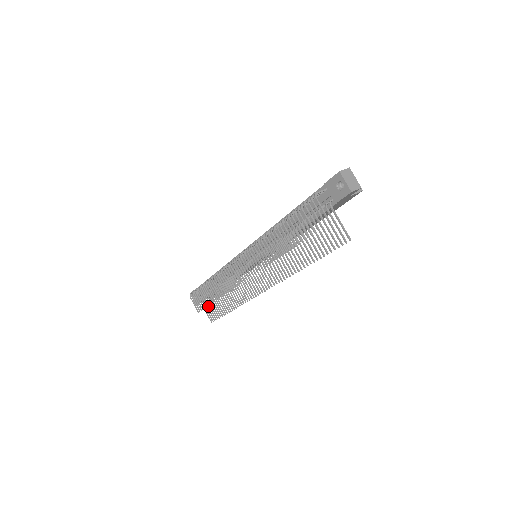
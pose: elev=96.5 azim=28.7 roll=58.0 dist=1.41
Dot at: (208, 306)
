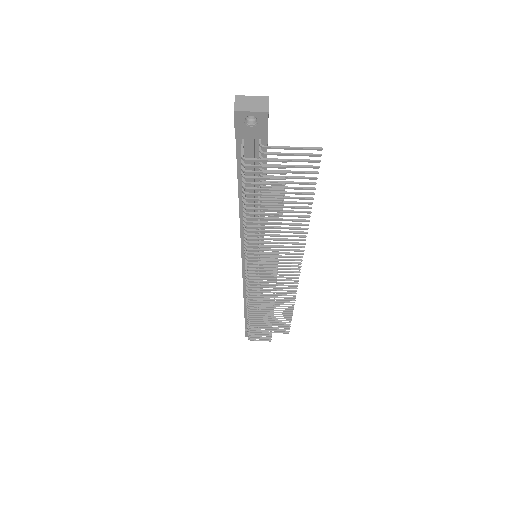
Dot at: occluded
